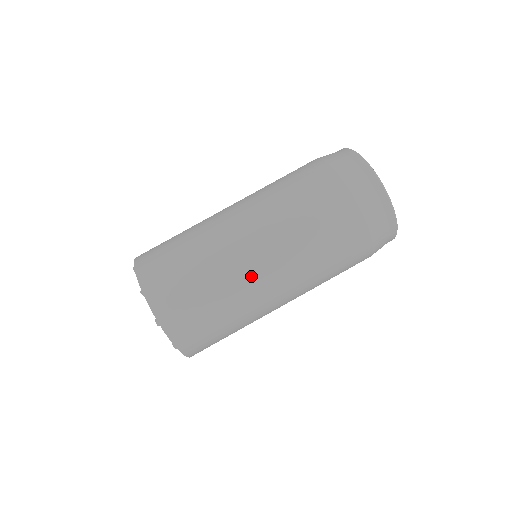
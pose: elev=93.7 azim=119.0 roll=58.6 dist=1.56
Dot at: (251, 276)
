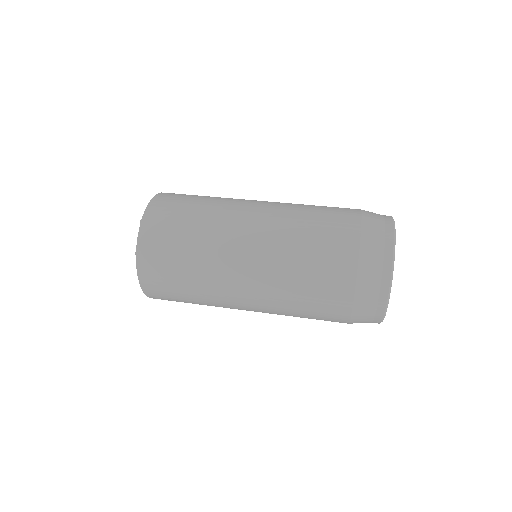
Dot at: (242, 205)
